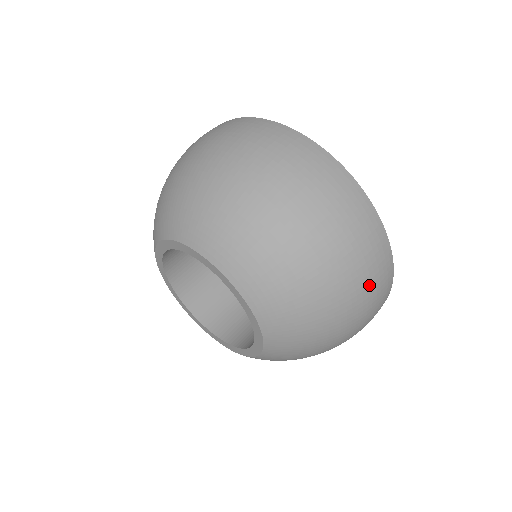
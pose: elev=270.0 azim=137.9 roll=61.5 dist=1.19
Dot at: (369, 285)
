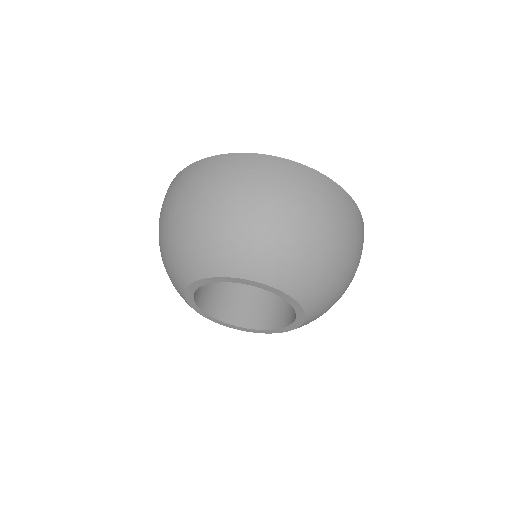
Dot at: occluded
